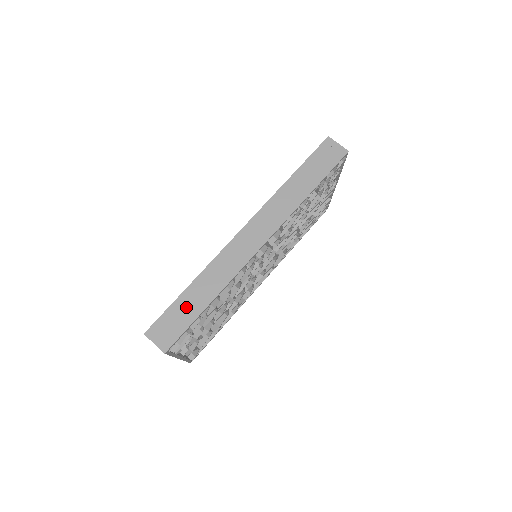
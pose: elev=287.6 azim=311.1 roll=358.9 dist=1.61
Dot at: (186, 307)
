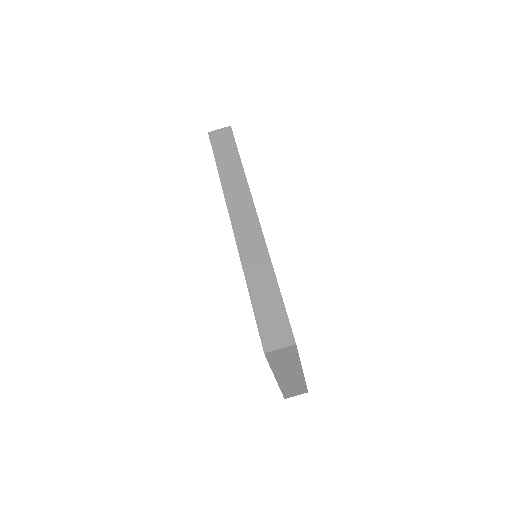
Dot at: (266, 303)
